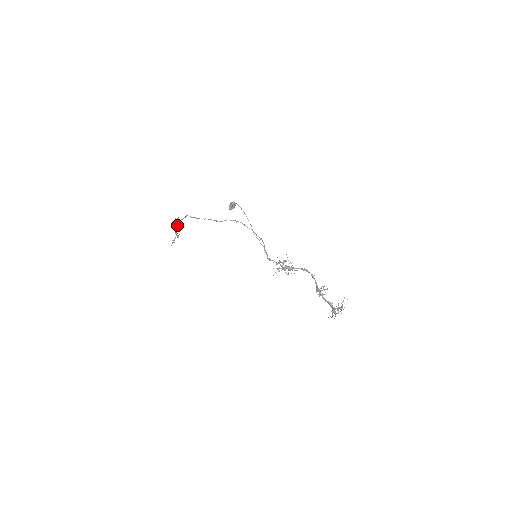
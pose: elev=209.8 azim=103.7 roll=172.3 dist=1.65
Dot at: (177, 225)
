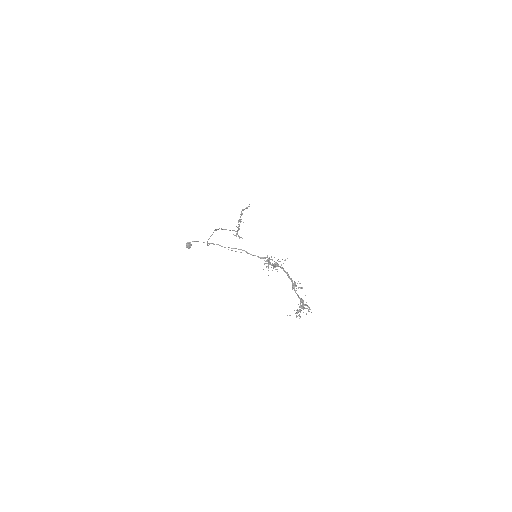
Dot at: occluded
